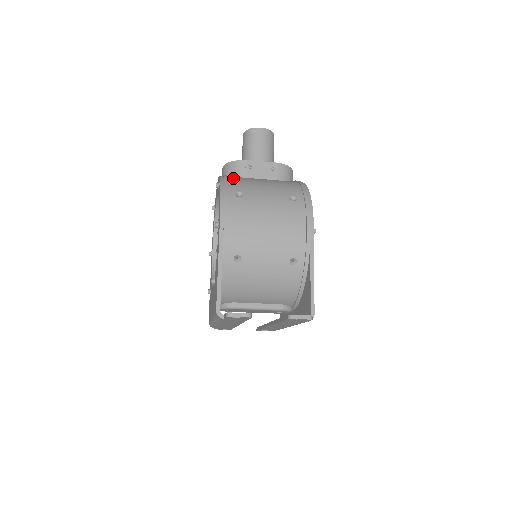
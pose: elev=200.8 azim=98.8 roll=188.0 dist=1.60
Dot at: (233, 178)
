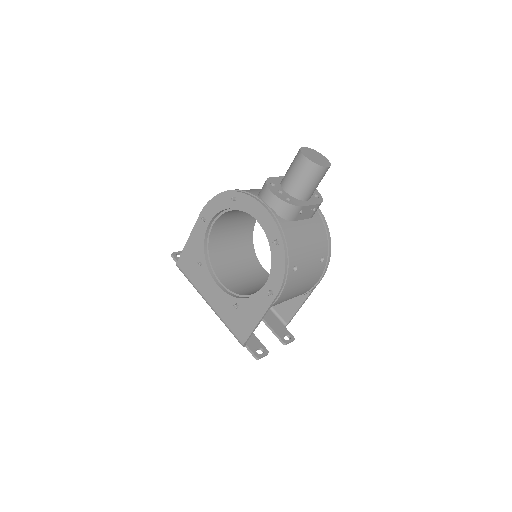
Dot at: (291, 238)
